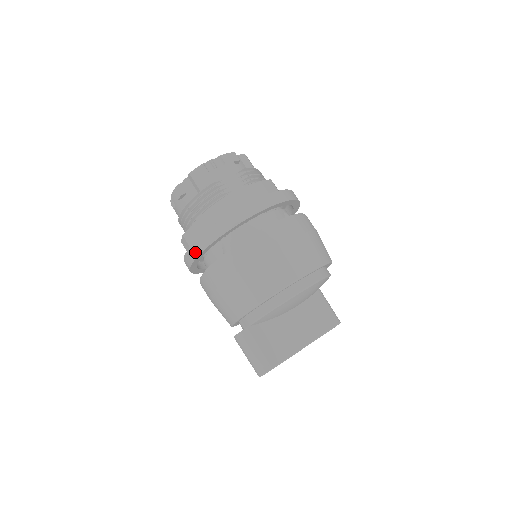
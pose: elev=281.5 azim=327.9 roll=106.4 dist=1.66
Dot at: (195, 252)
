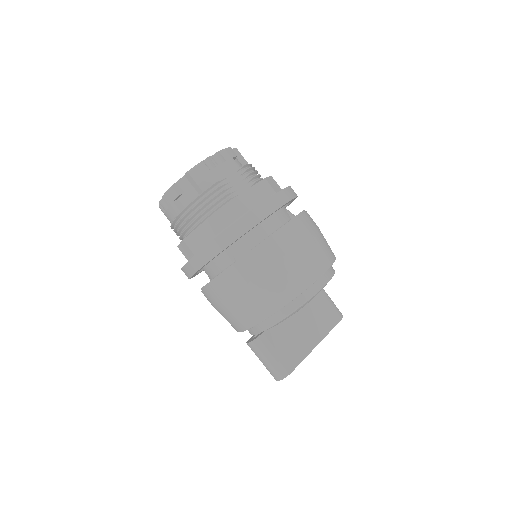
Dot at: (204, 258)
